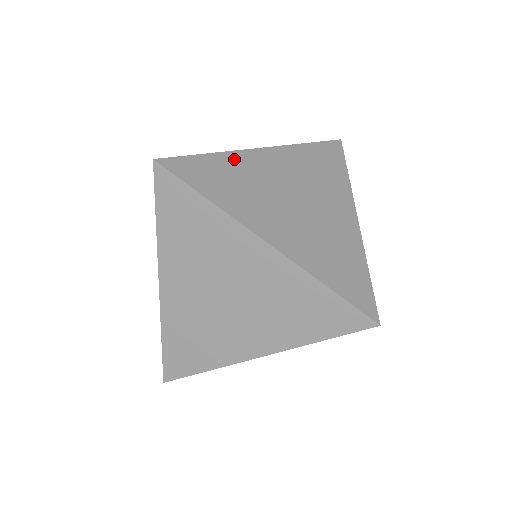
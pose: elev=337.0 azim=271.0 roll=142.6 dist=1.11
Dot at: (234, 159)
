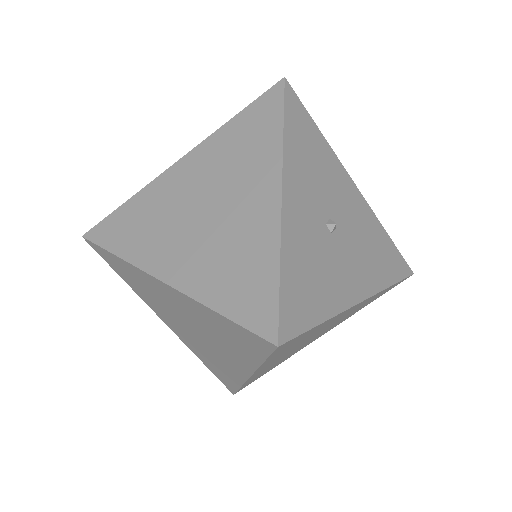
Dot at: (148, 193)
